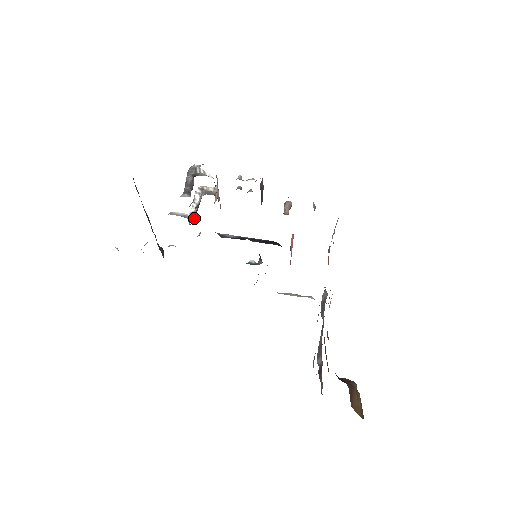
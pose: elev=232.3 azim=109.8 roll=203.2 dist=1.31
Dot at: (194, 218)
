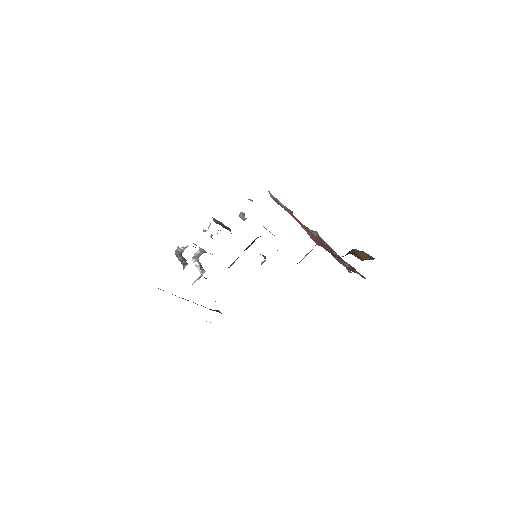
Dot at: occluded
